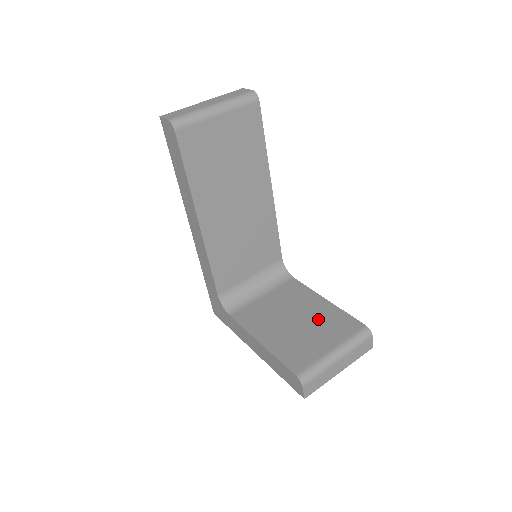
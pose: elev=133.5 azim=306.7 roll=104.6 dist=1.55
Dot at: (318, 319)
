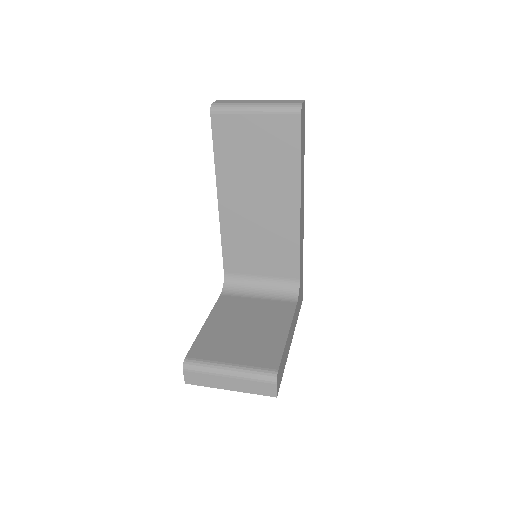
Dot at: (259, 339)
